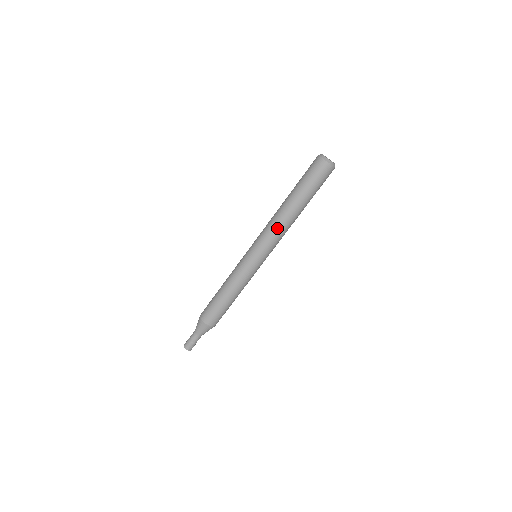
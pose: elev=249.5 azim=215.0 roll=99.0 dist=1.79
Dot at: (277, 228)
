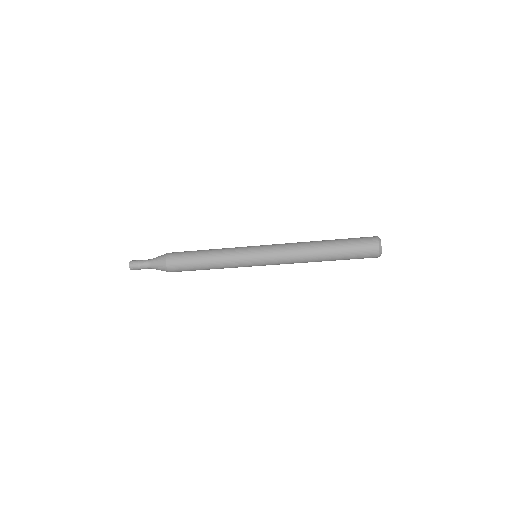
Dot at: (295, 261)
